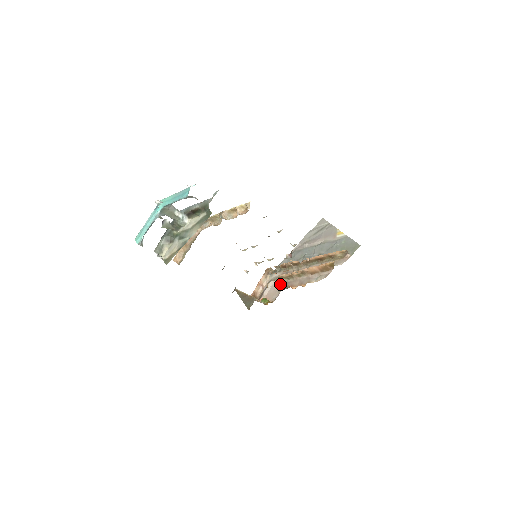
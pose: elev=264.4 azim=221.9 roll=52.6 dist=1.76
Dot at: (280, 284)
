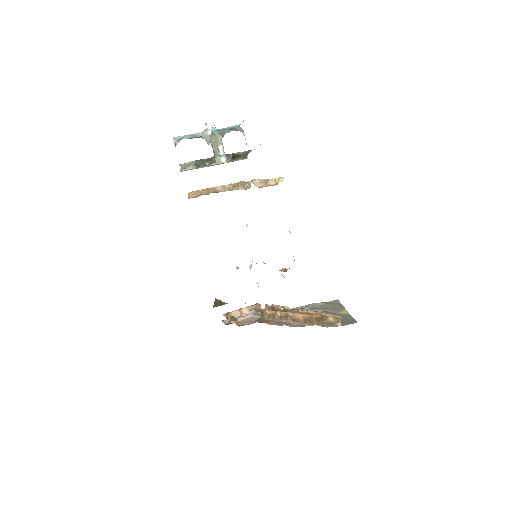
Dot at: (258, 318)
